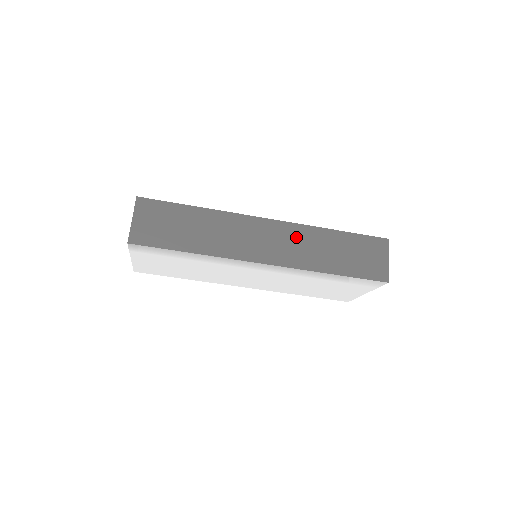
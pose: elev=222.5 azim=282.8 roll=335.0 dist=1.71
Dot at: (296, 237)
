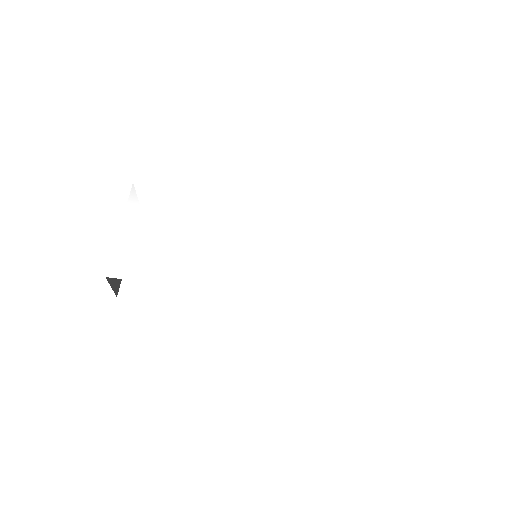
Dot at: occluded
